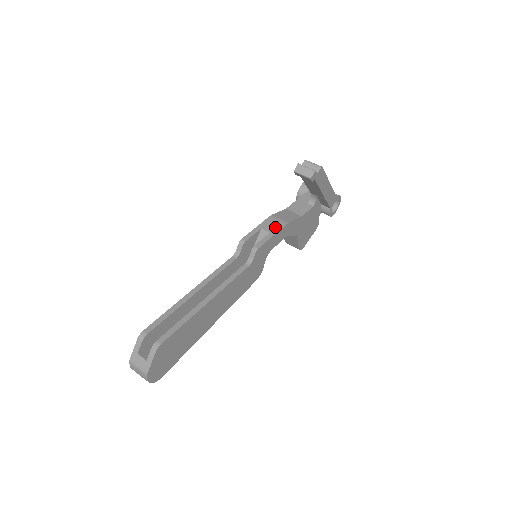
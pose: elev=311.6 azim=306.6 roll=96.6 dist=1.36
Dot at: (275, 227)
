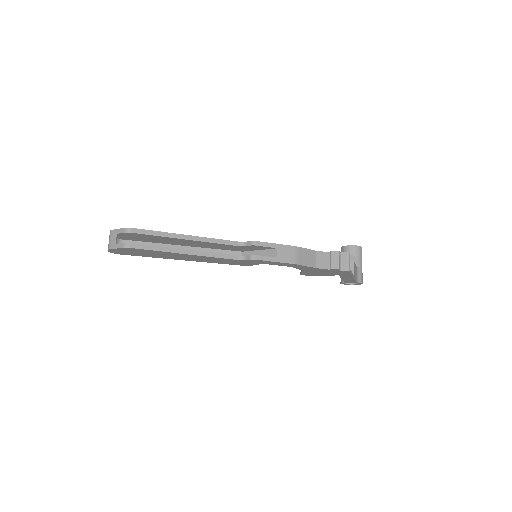
Dot at: (286, 258)
